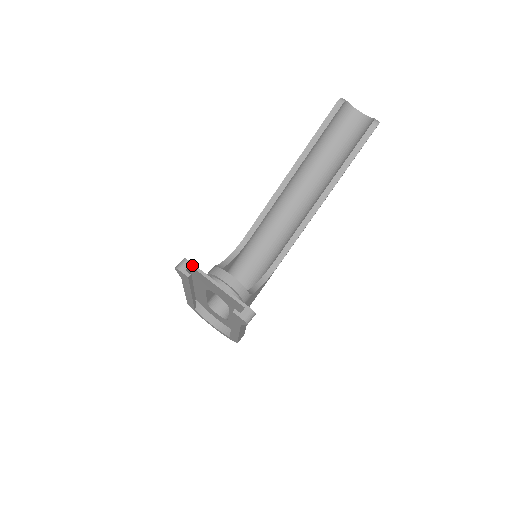
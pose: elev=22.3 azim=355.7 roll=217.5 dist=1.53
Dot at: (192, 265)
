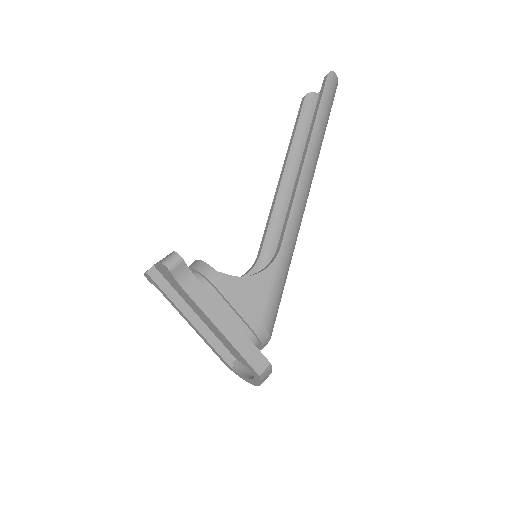
Dot at: occluded
